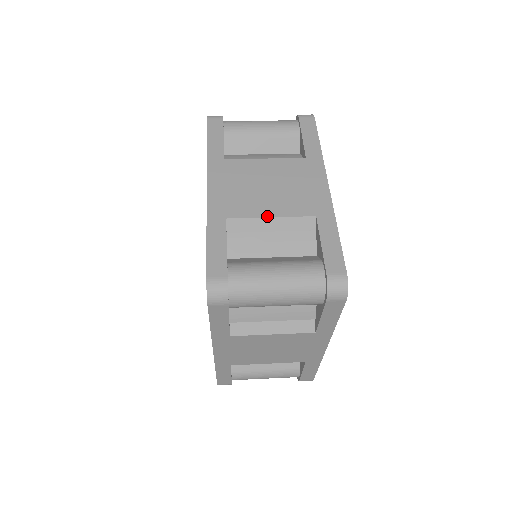
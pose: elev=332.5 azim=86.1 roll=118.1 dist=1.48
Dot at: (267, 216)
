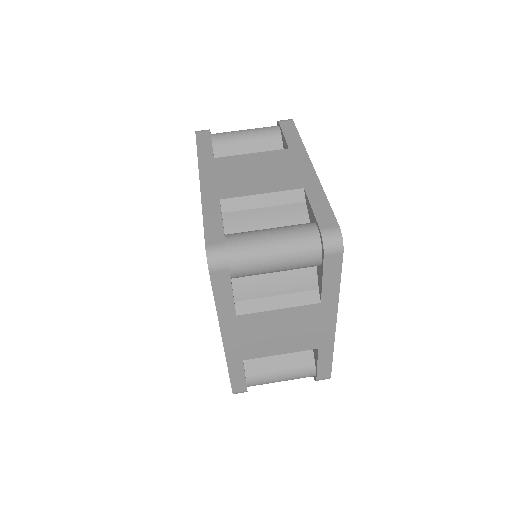
Dot at: (258, 193)
